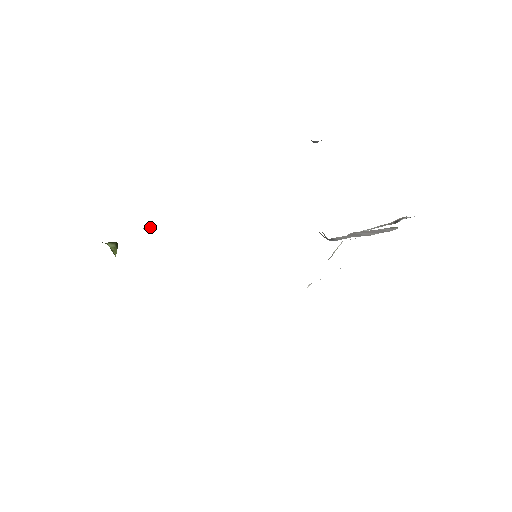
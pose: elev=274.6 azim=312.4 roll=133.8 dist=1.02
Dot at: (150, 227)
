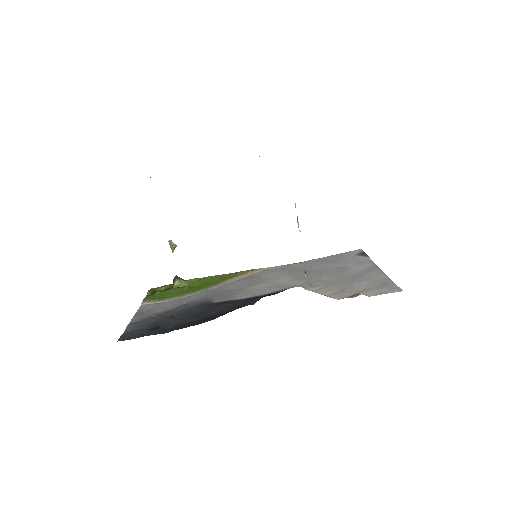
Dot at: (174, 249)
